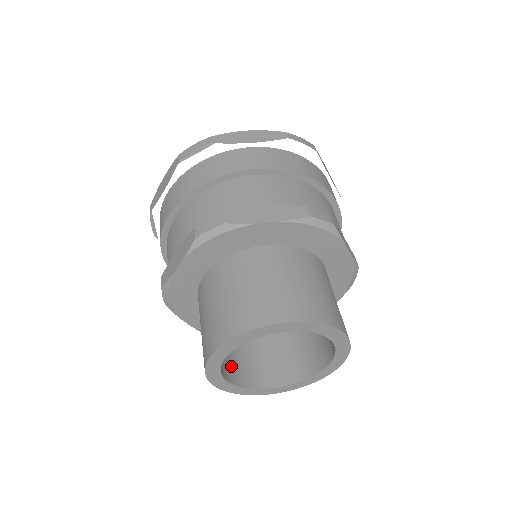
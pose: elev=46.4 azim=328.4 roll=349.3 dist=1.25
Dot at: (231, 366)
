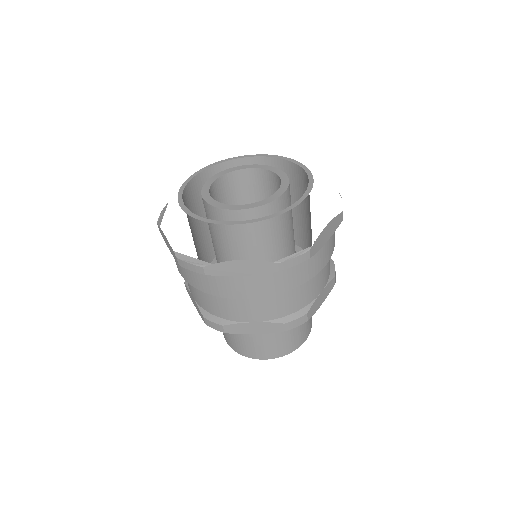
Dot at: occluded
